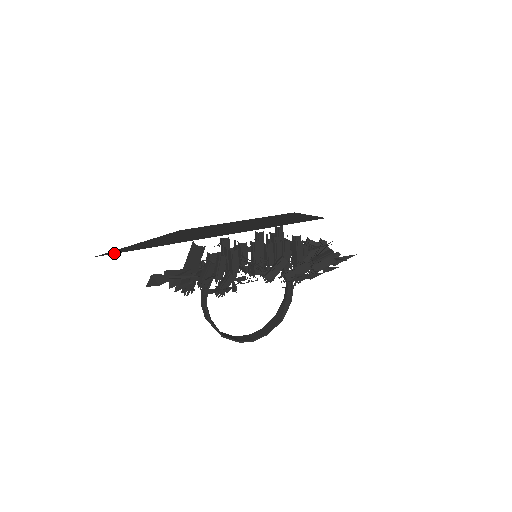
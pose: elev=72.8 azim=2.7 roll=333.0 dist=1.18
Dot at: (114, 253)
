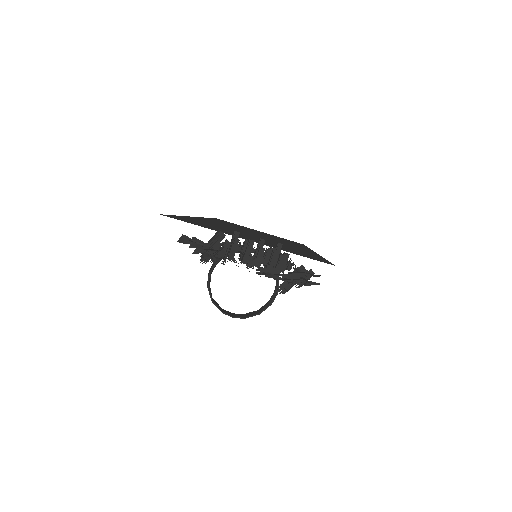
Dot at: (174, 218)
